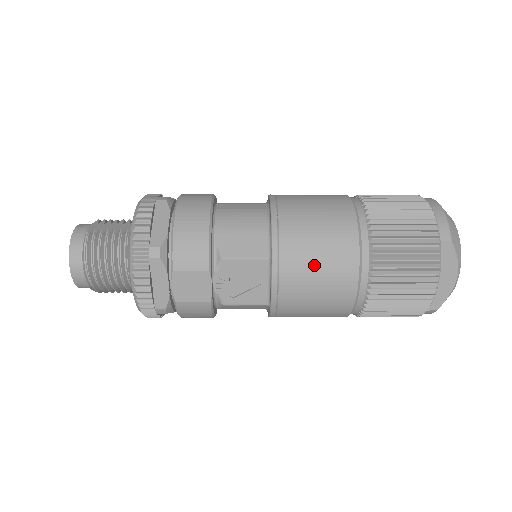
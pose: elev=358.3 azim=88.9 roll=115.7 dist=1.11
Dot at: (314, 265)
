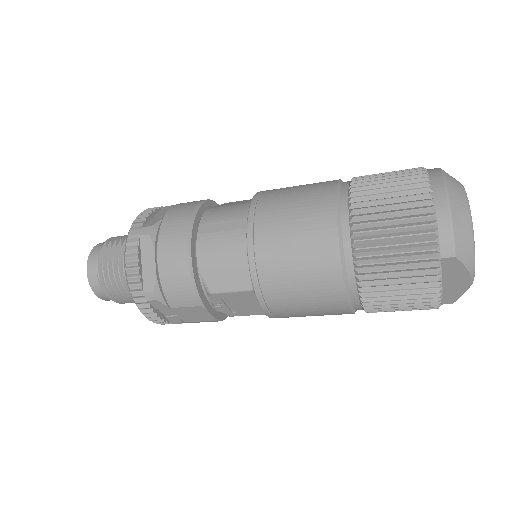
Dot at: (298, 295)
